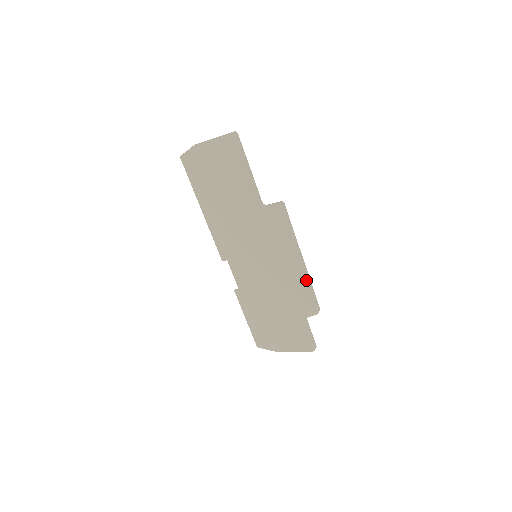
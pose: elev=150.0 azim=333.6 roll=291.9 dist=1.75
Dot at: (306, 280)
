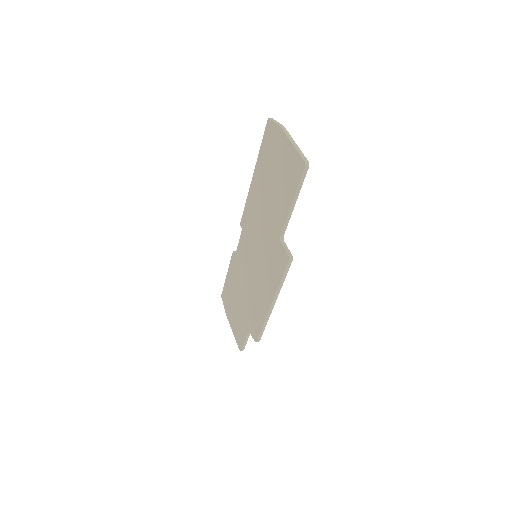
Dot at: (264, 318)
